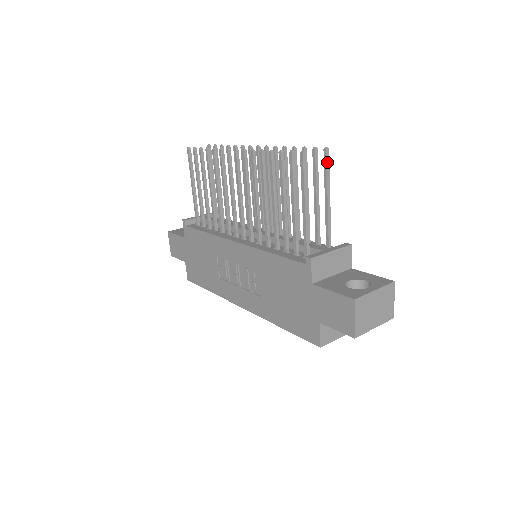
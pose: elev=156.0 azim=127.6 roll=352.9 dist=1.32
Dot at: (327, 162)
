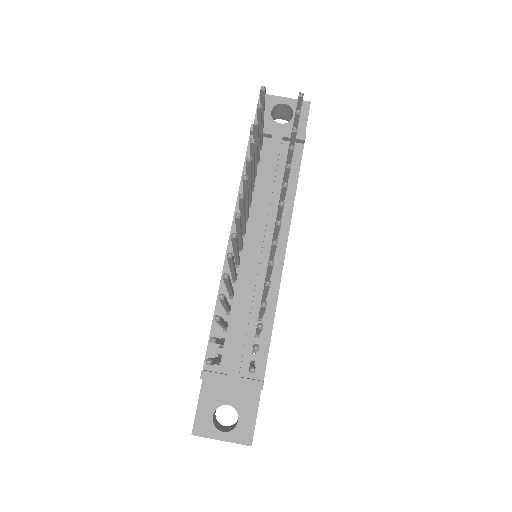
Dot at: occluded
